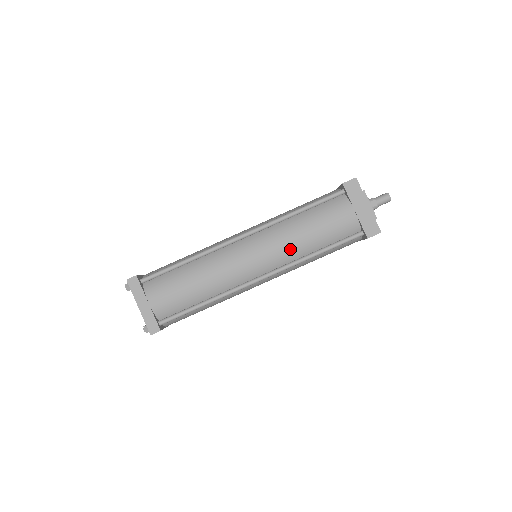
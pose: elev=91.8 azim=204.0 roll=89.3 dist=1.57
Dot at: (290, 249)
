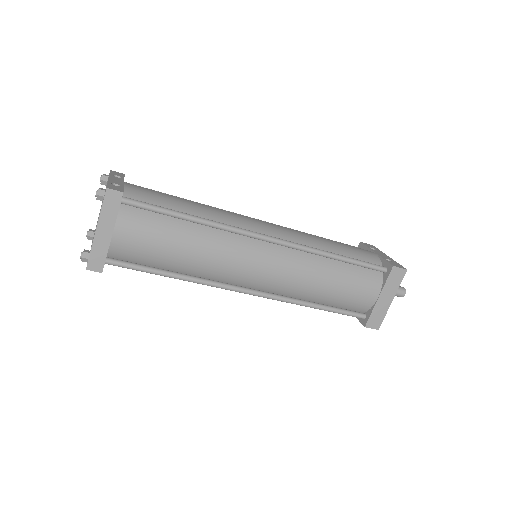
Dot at: (299, 287)
